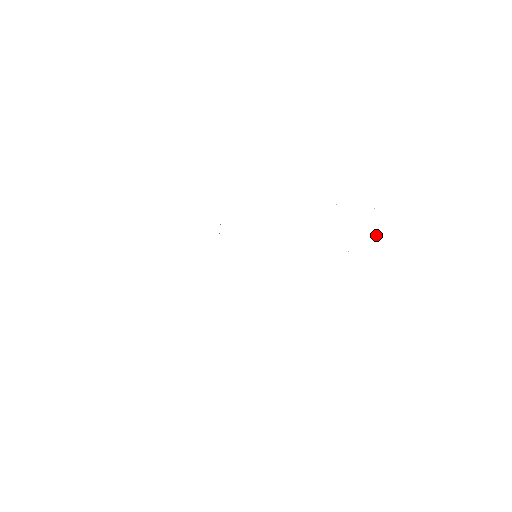
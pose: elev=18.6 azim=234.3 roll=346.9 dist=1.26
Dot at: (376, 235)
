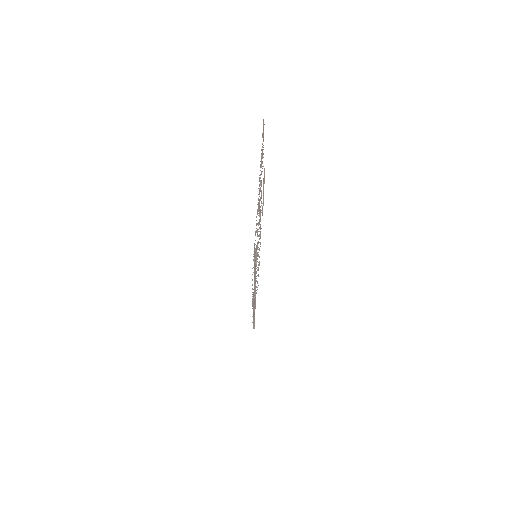
Dot at: occluded
